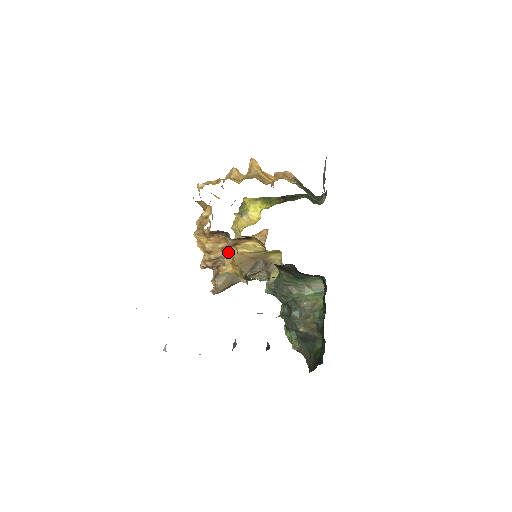
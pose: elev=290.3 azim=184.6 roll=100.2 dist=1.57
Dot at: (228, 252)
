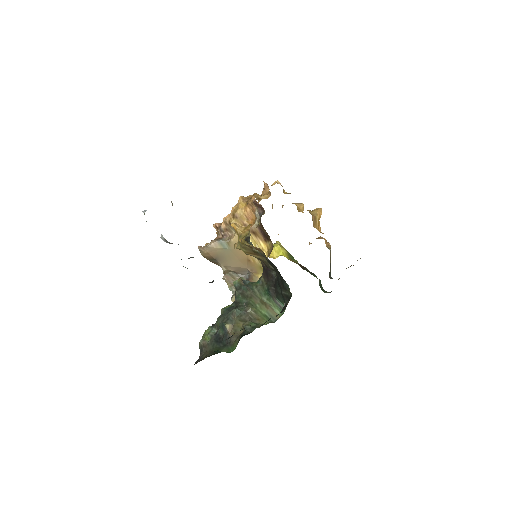
Dot at: occluded
